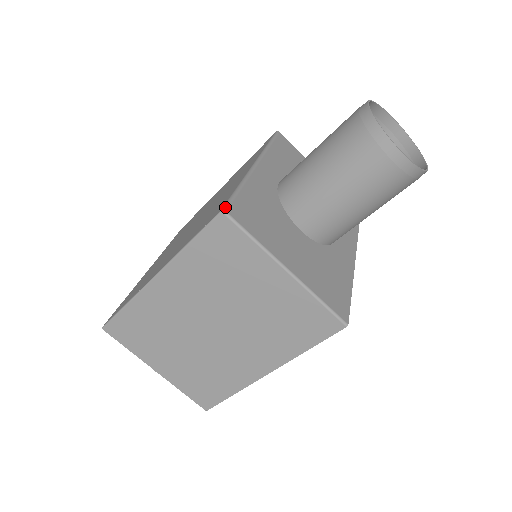
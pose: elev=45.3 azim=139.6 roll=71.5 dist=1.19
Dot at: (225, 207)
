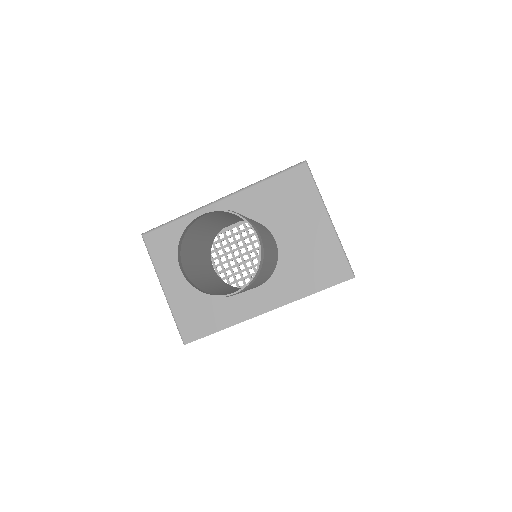
Dot at: (146, 232)
